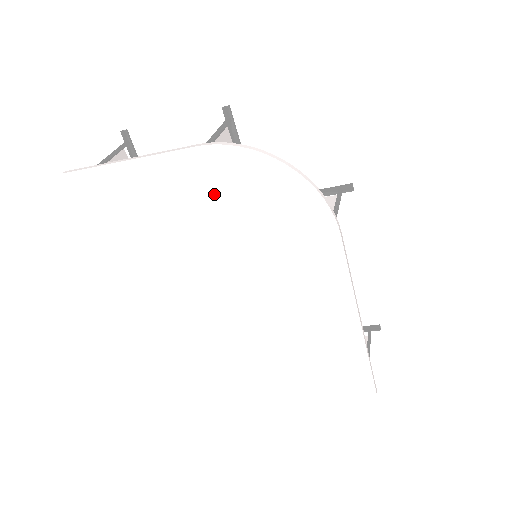
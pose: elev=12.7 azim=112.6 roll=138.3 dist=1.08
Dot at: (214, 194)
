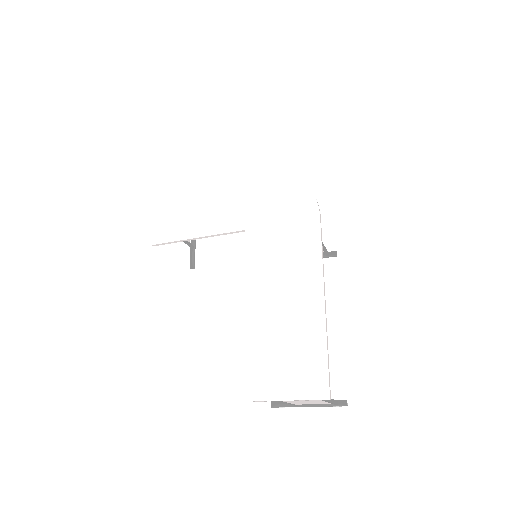
Dot at: (246, 193)
